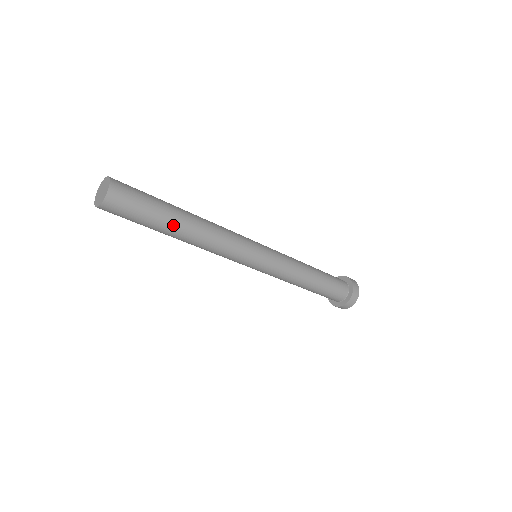
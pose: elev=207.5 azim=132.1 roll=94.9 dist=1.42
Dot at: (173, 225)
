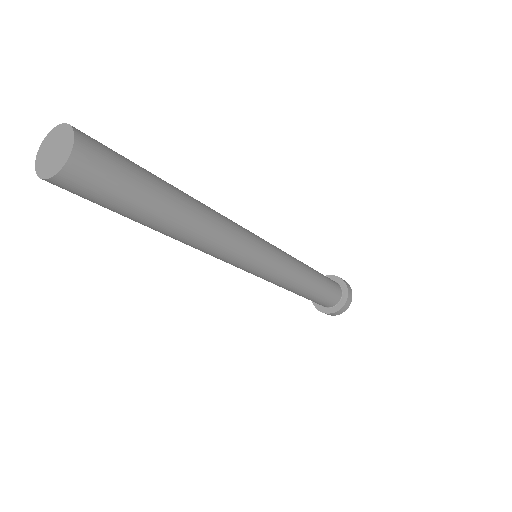
Dot at: (170, 210)
